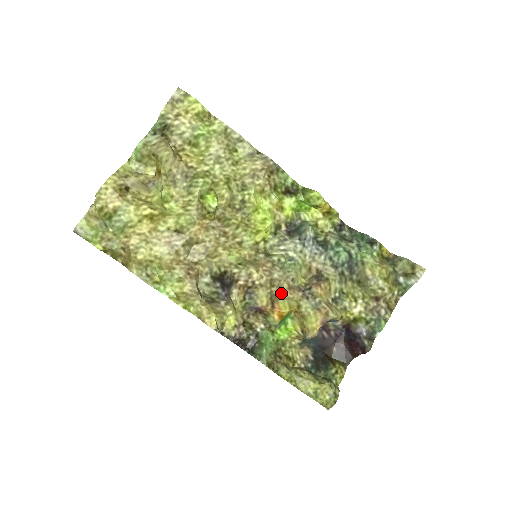
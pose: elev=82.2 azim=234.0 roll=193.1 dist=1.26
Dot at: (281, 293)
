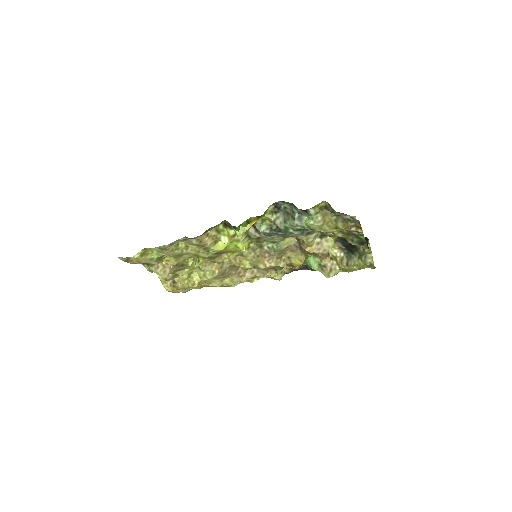
Dot at: (289, 256)
